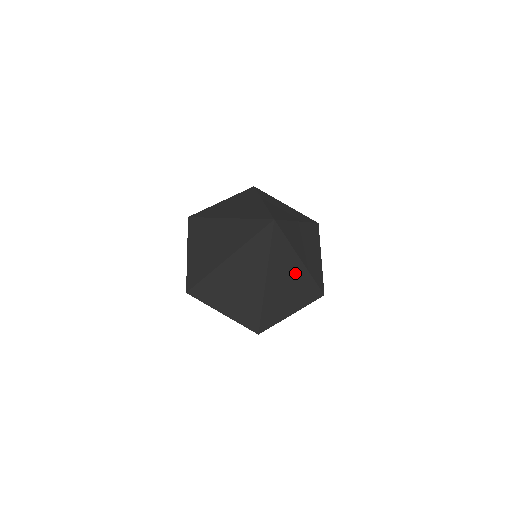
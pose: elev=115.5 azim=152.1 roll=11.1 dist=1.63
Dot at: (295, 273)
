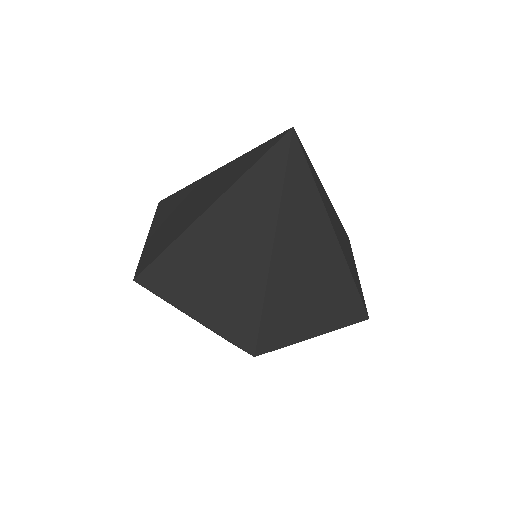
Dot at: (323, 249)
